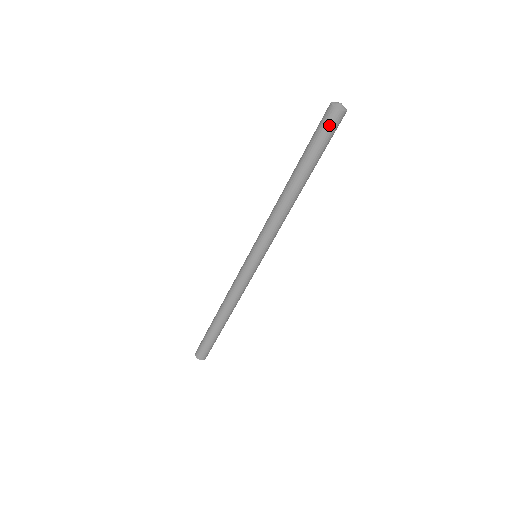
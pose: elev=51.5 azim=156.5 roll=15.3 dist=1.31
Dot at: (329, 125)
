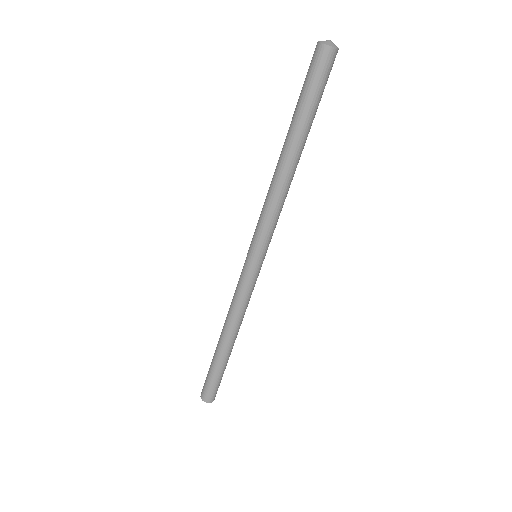
Dot at: (313, 65)
